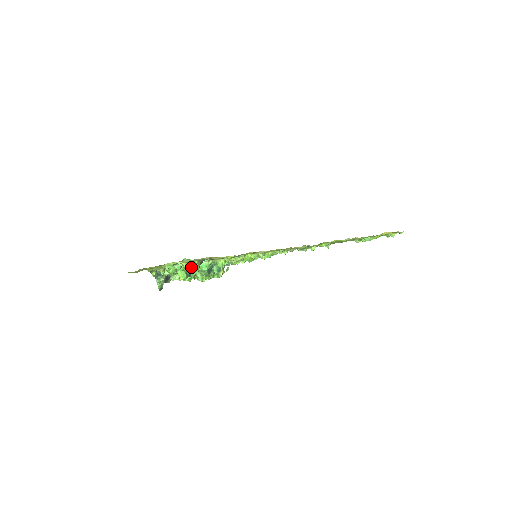
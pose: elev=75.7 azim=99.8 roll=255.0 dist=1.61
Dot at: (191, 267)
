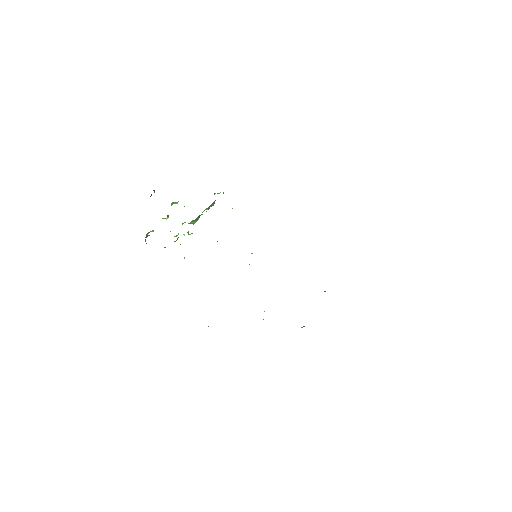
Dot at: occluded
